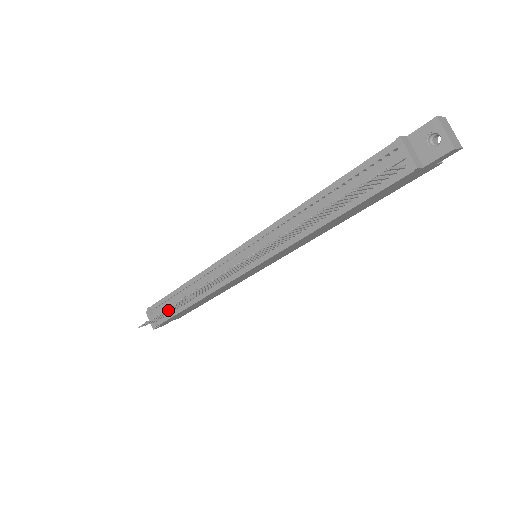
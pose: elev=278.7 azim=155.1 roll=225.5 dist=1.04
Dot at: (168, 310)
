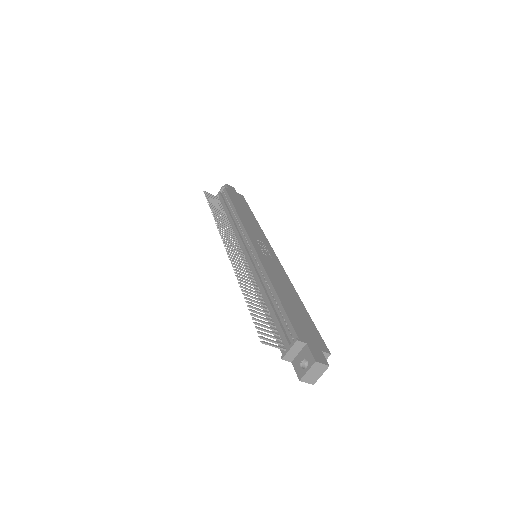
Dot at: (214, 208)
